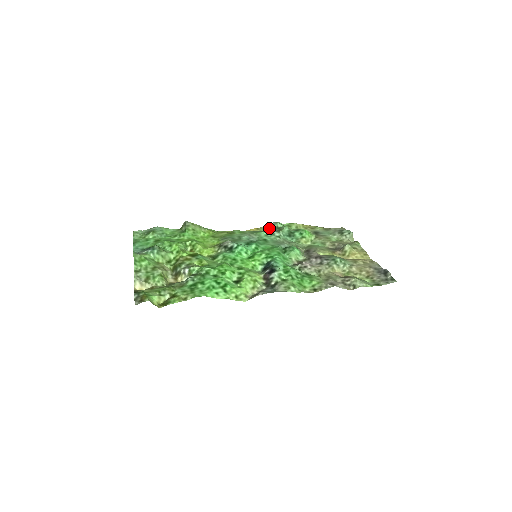
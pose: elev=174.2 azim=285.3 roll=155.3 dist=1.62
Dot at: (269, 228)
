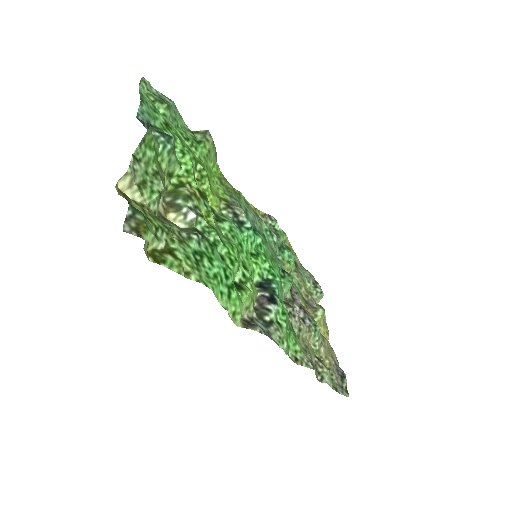
Dot at: (266, 219)
